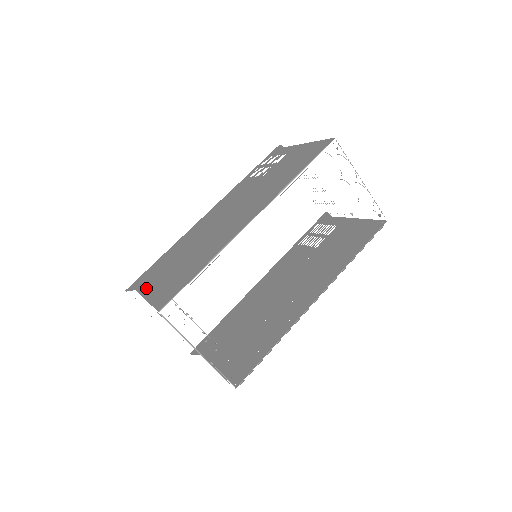
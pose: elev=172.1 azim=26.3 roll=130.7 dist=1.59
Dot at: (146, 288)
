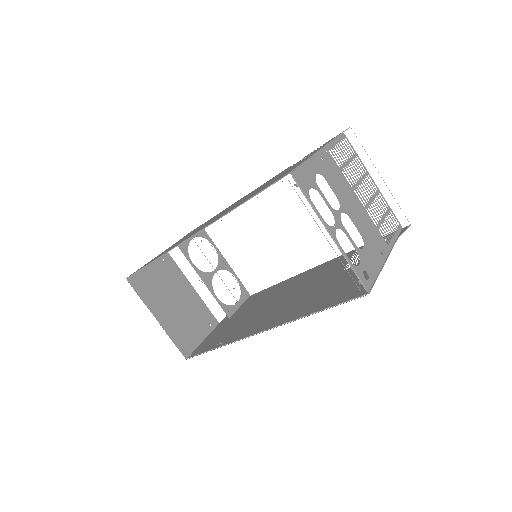
Dot at: occluded
